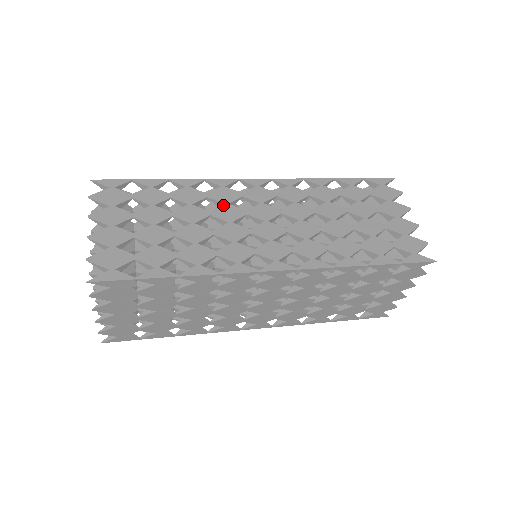
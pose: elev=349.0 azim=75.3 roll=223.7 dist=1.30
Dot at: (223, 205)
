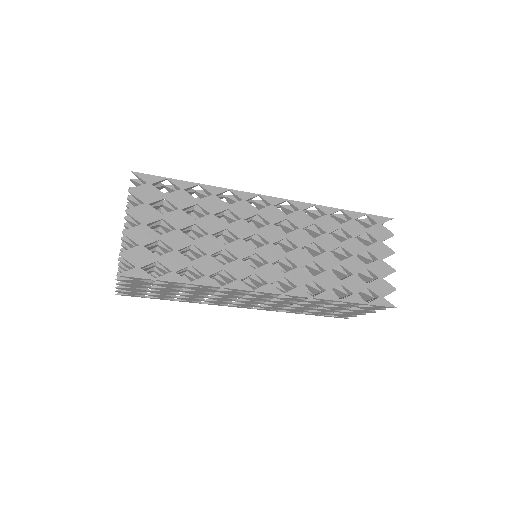
Dot at: (239, 220)
